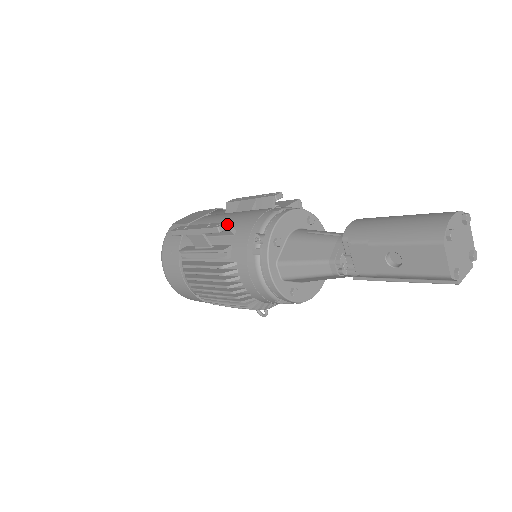
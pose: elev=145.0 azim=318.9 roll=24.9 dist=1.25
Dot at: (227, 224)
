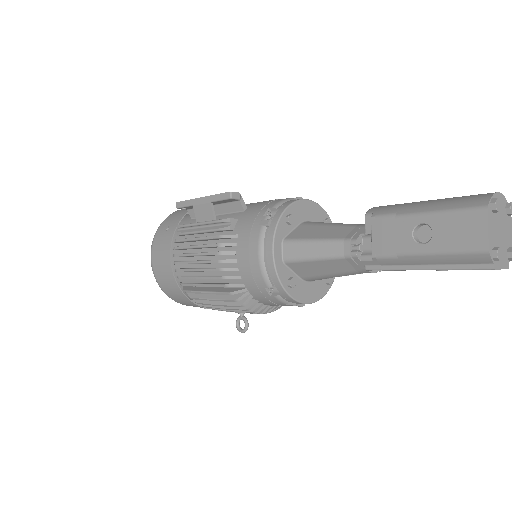
Dot at: (241, 196)
